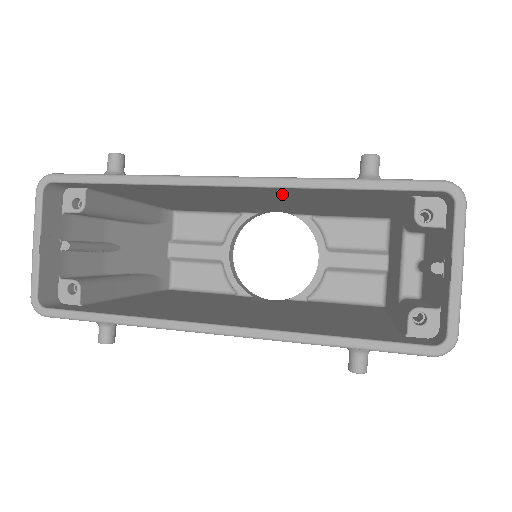
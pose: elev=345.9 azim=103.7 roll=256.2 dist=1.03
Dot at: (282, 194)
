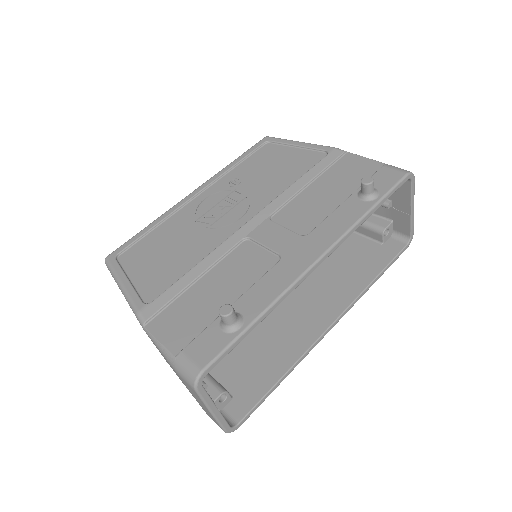
Dot at: occluded
